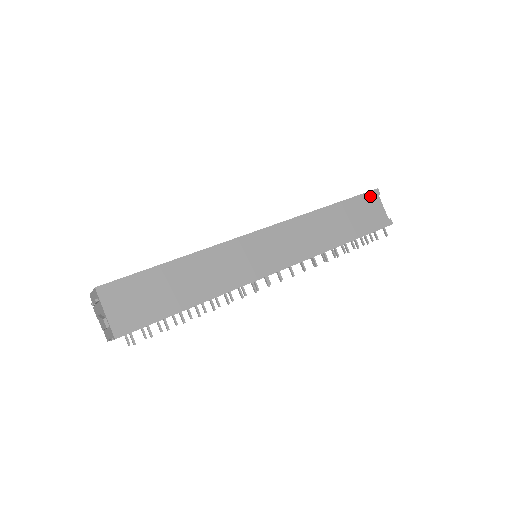
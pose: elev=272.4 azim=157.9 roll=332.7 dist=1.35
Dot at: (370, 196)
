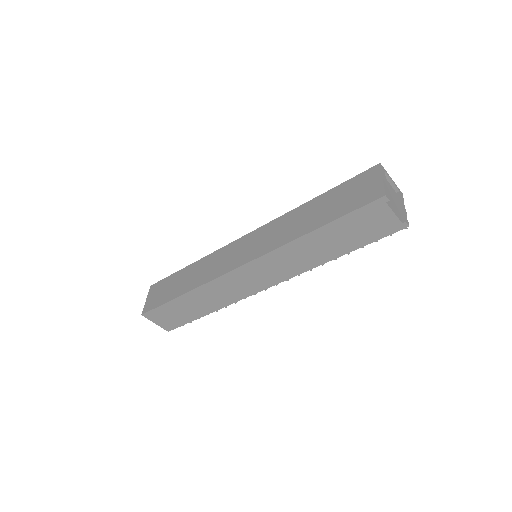
Dot at: (372, 207)
